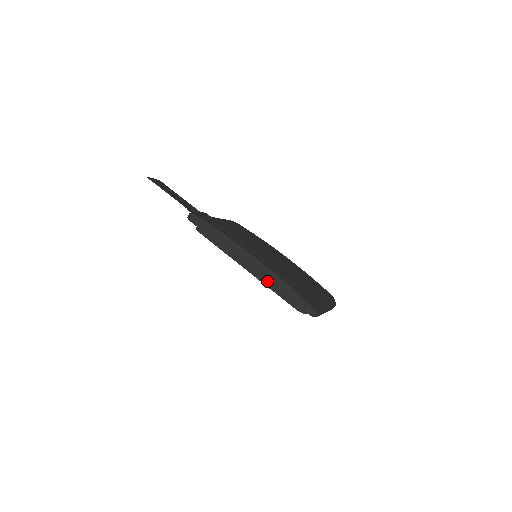
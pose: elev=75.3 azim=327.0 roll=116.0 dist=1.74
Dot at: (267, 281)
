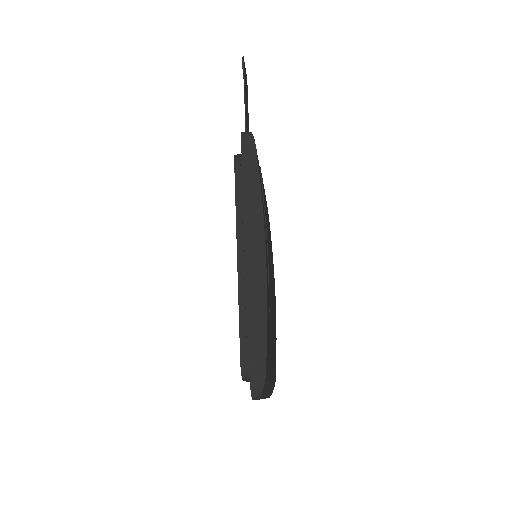
Dot at: (248, 296)
